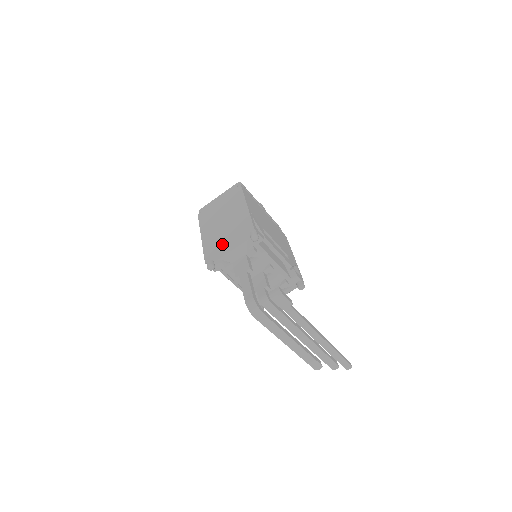
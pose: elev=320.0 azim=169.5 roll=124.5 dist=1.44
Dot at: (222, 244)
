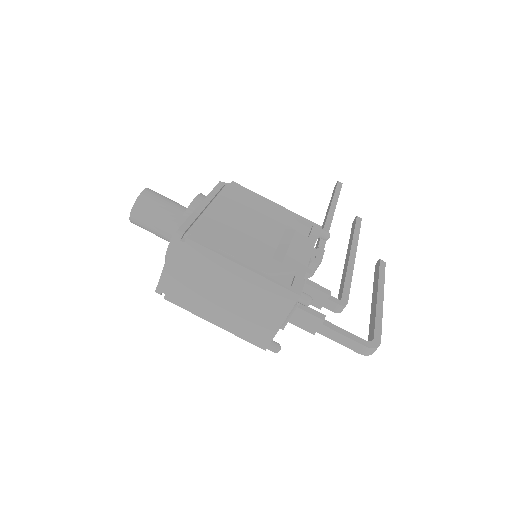
Dot at: (266, 326)
